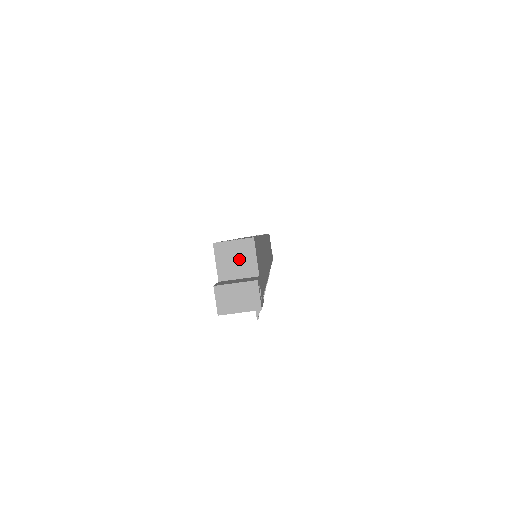
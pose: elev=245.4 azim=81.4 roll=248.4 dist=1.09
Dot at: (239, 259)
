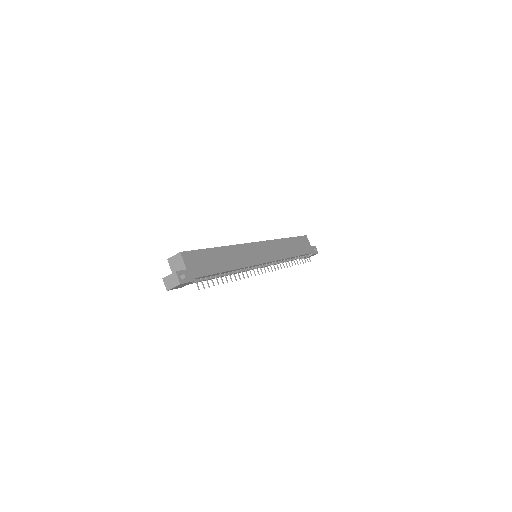
Dot at: (178, 264)
